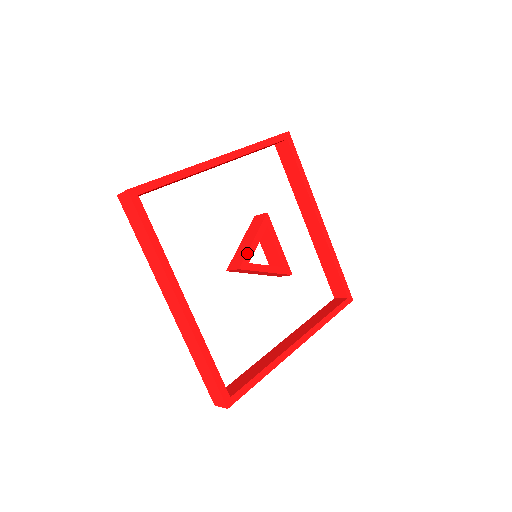
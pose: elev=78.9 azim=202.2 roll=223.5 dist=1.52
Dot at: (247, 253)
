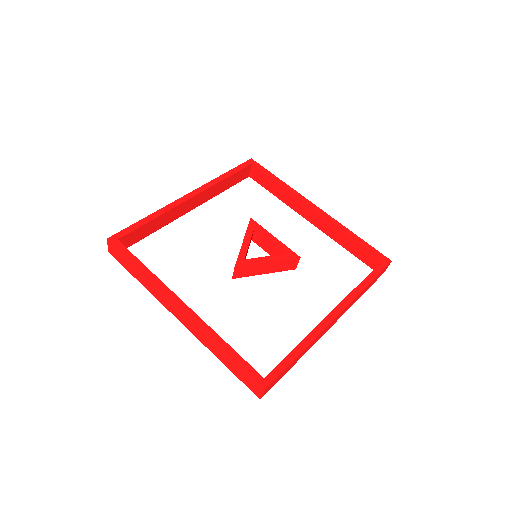
Dot at: (240, 253)
